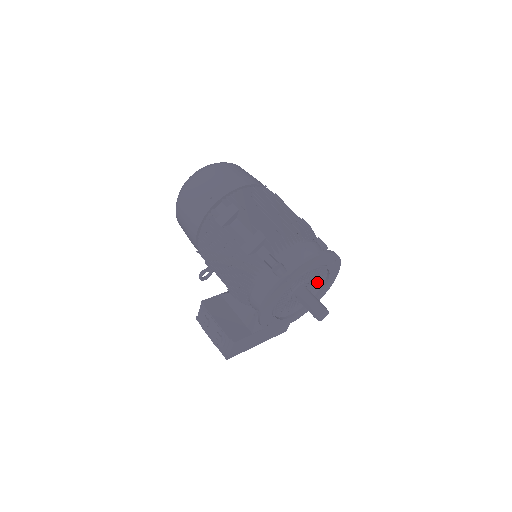
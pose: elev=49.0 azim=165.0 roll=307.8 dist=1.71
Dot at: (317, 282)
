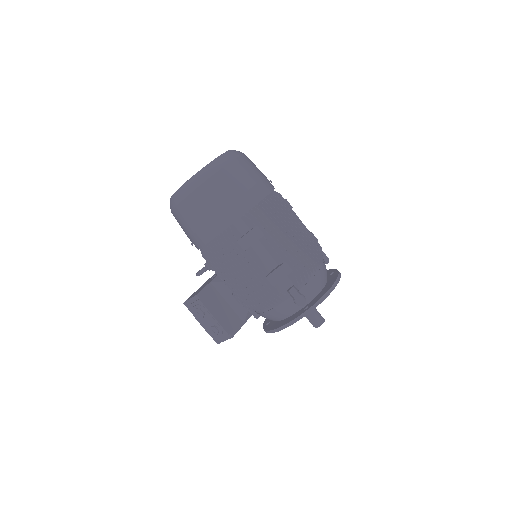
Dot at: occluded
